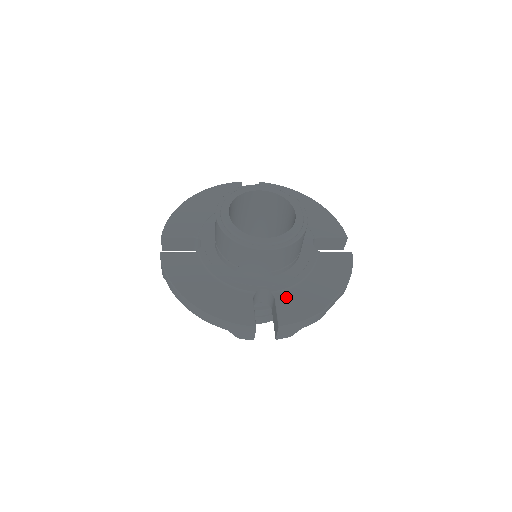
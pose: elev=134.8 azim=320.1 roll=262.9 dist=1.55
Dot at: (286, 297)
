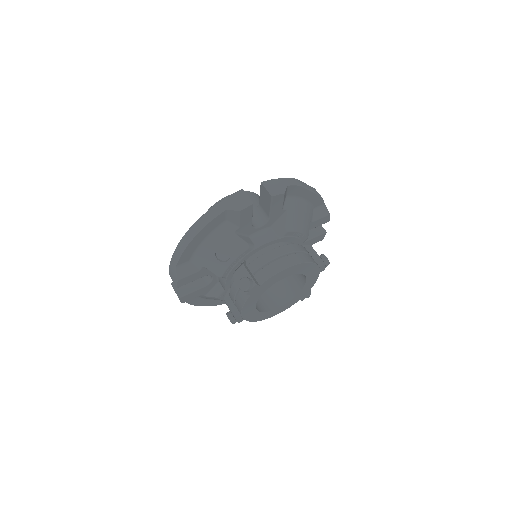
Dot at: occluded
